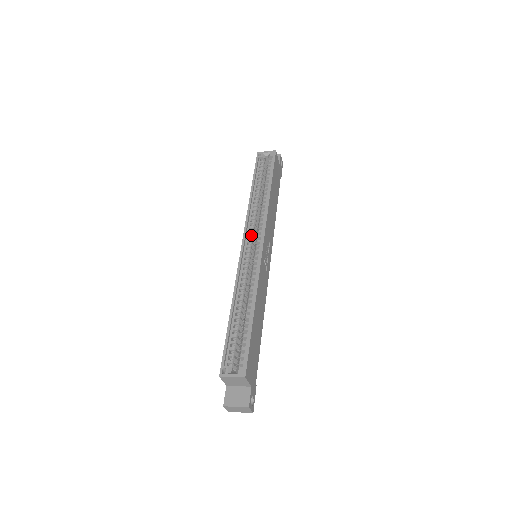
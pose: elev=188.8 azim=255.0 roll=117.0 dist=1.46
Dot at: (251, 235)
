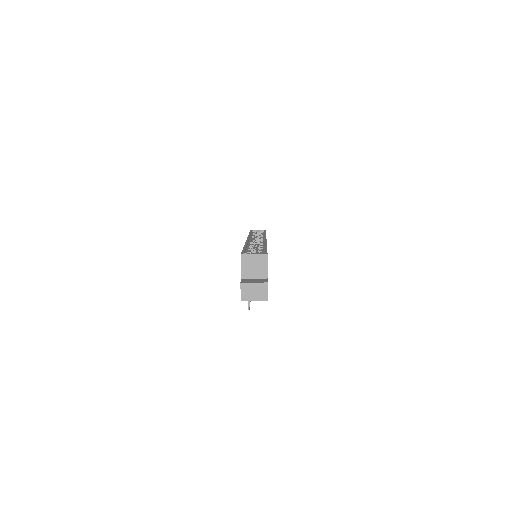
Dot at: occluded
